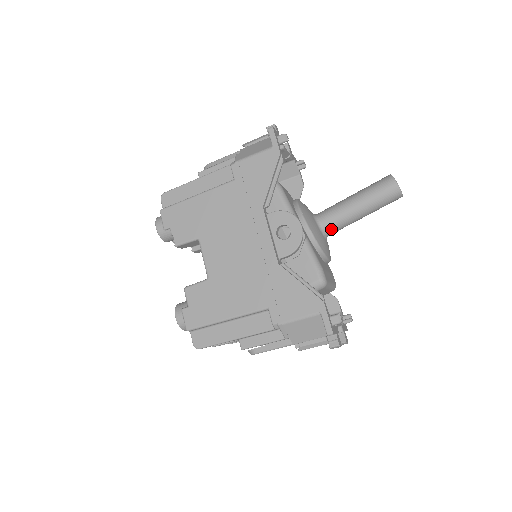
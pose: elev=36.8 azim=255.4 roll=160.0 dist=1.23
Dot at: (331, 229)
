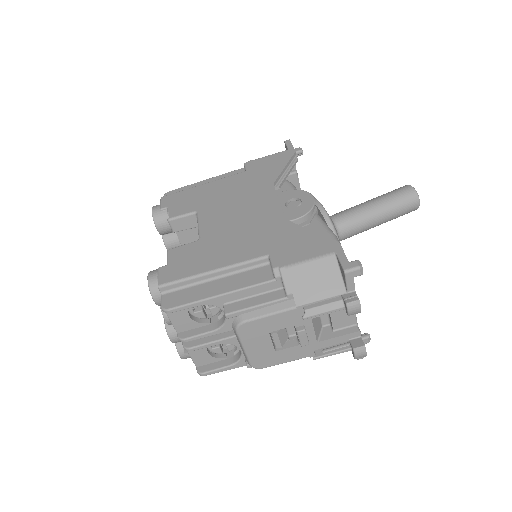
Dot at: (344, 226)
